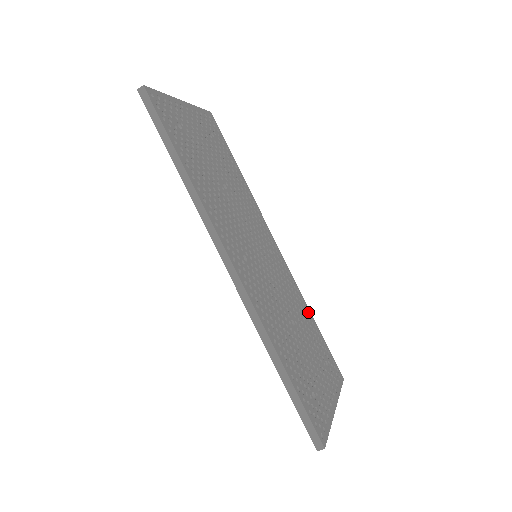
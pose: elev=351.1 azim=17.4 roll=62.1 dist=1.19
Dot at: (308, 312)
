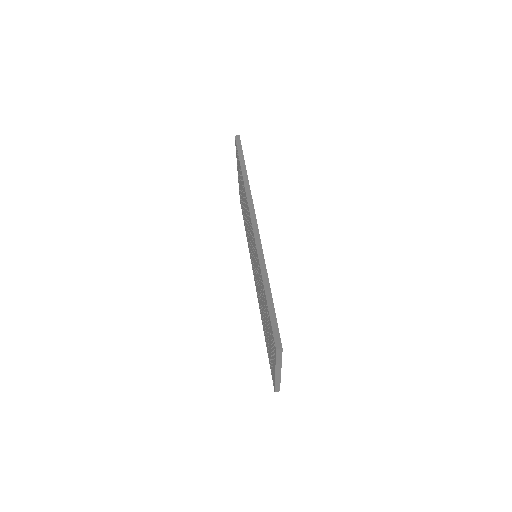
Dot at: occluded
